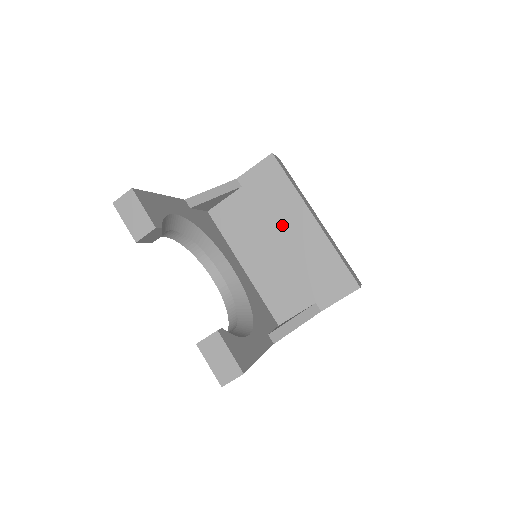
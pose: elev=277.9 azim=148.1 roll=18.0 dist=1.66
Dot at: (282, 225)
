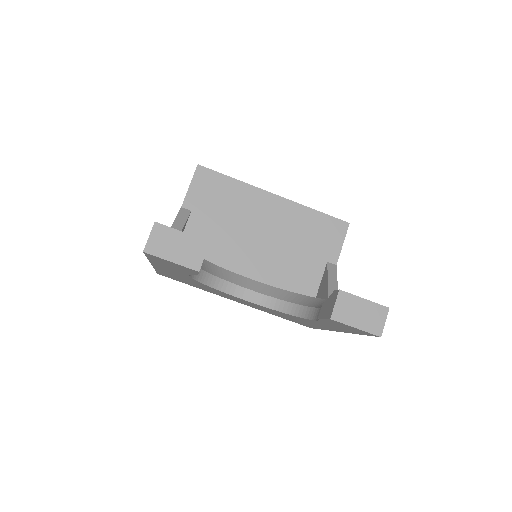
Dot at: (252, 219)
